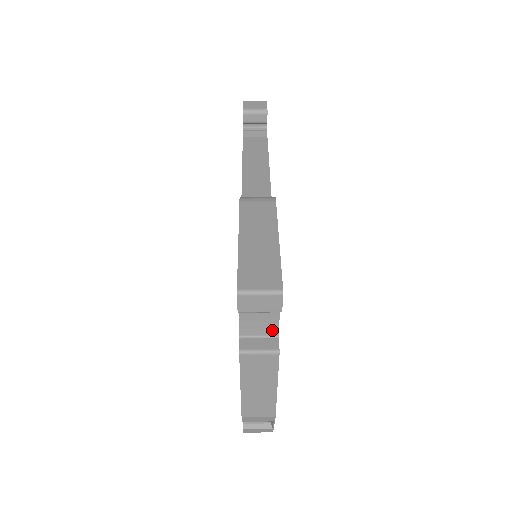
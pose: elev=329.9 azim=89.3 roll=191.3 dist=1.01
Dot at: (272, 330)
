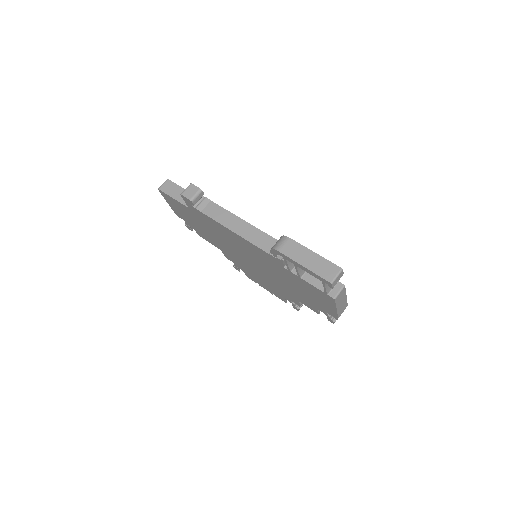
Dot at: occluded
